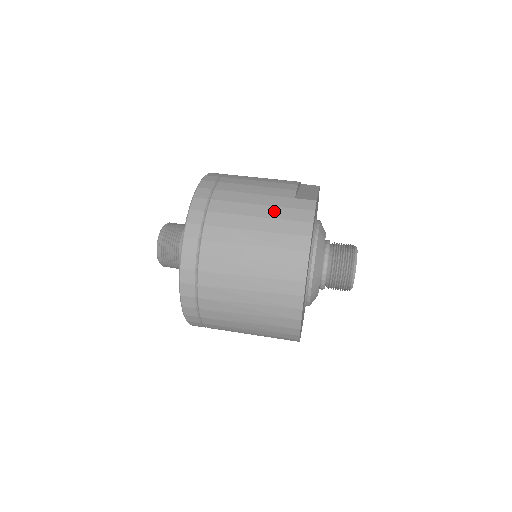
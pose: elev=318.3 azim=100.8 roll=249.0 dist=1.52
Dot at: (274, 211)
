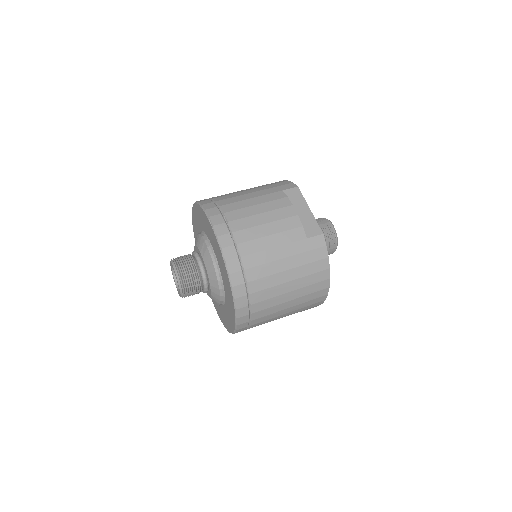
Dot at: (298, 259)
